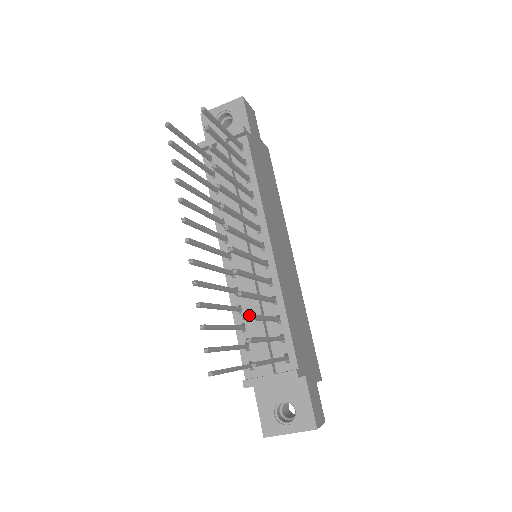
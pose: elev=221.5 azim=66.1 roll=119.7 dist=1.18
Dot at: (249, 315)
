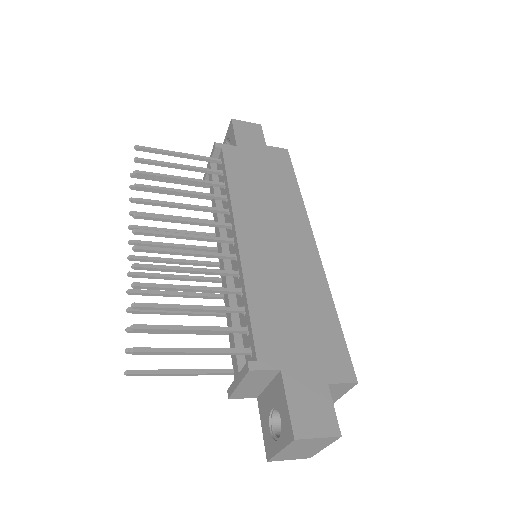
Dot at: (144, 304)
